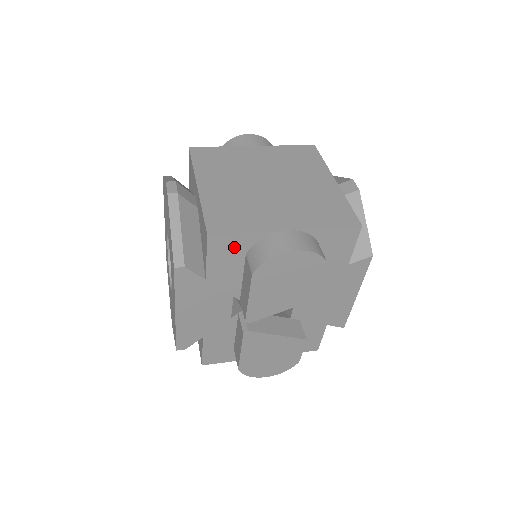
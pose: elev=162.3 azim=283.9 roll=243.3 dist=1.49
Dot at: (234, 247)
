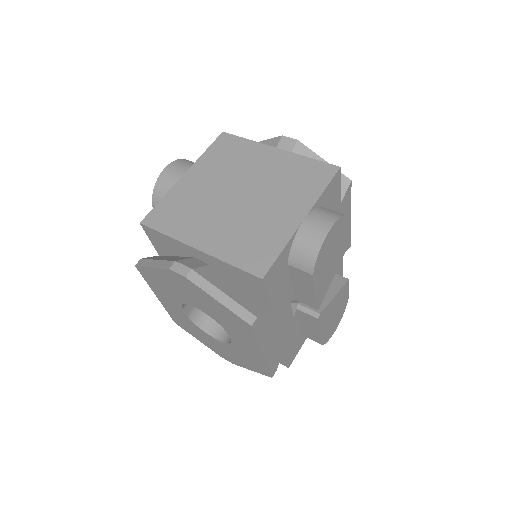
Dot at: (279, 268)
